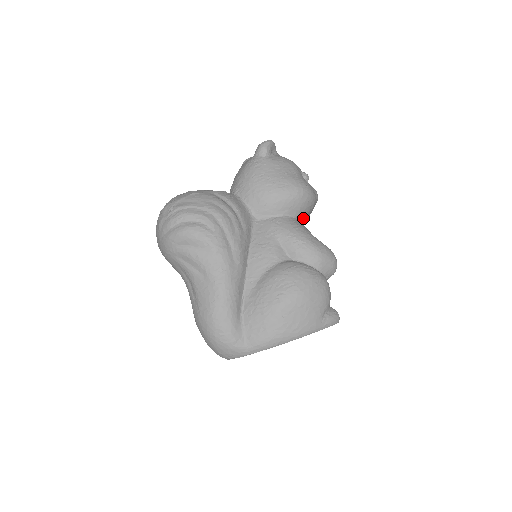
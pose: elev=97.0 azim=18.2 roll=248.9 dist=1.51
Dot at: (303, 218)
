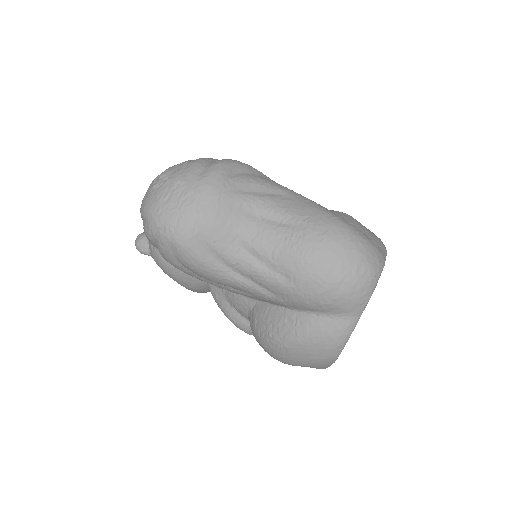
Dot at: occluded
